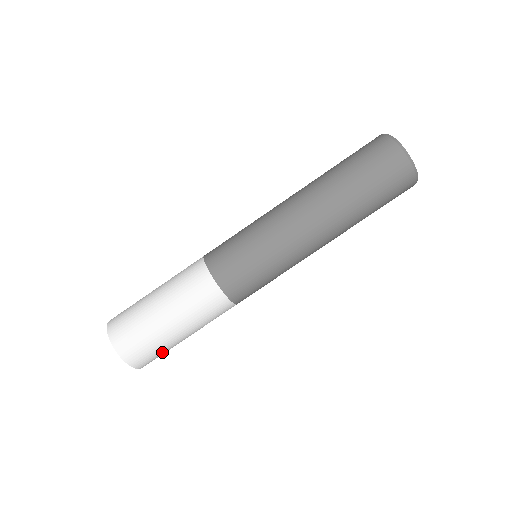
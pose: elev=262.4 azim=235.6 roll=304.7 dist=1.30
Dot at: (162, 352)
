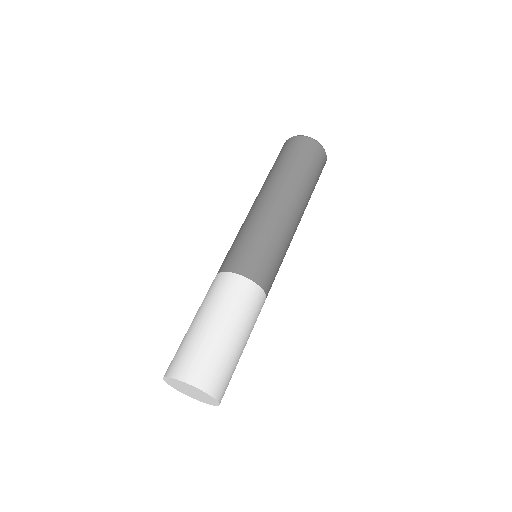
Dot at: occluded
